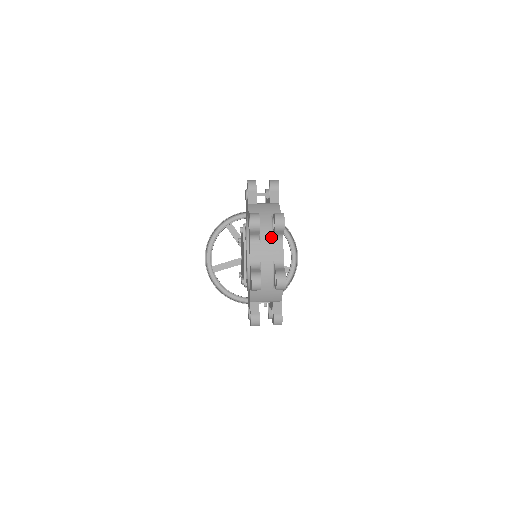
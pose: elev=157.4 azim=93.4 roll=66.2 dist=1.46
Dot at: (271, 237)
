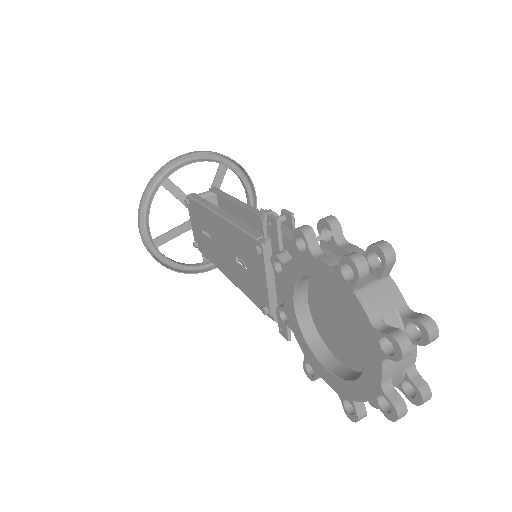
Dot at: occluded
